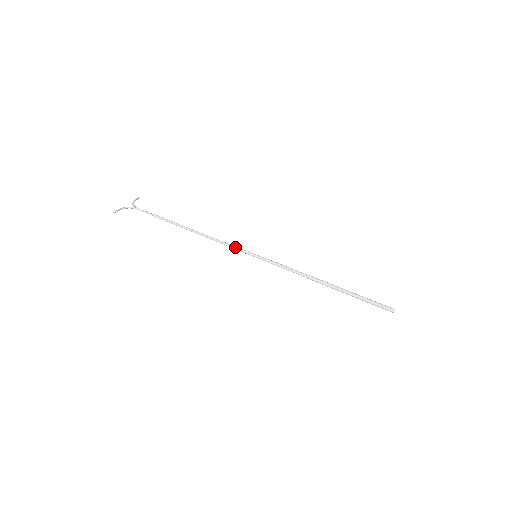
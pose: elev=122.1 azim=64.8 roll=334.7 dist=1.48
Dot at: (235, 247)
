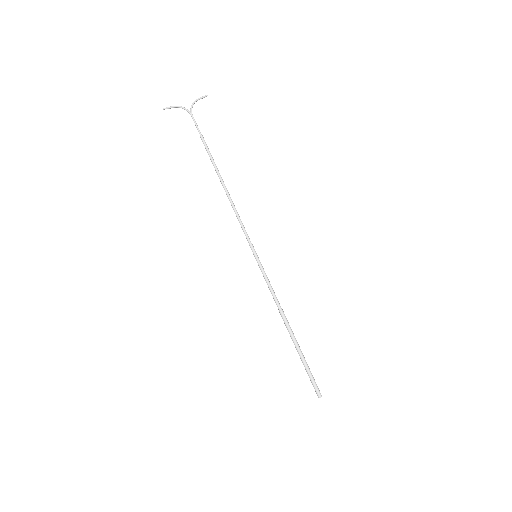
Dot at: (245, 233)
